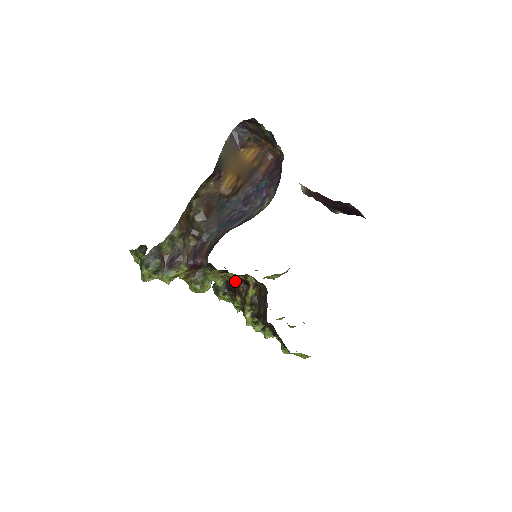
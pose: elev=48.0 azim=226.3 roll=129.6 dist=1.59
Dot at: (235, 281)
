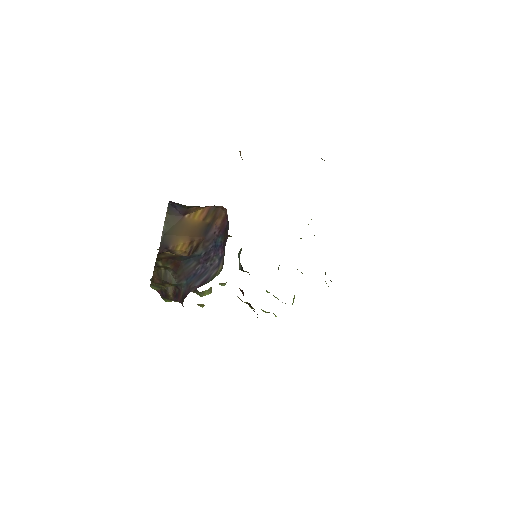
Dot at: occluded
